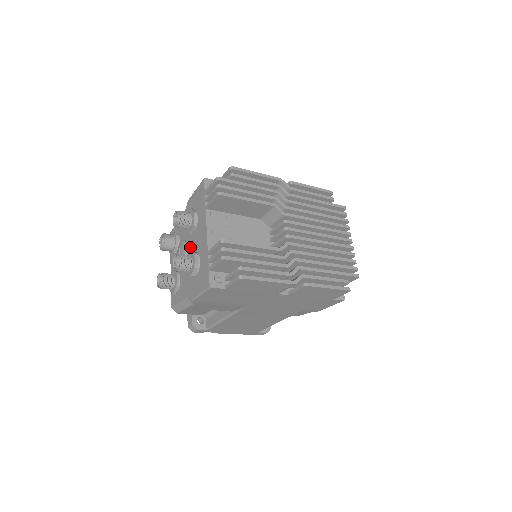
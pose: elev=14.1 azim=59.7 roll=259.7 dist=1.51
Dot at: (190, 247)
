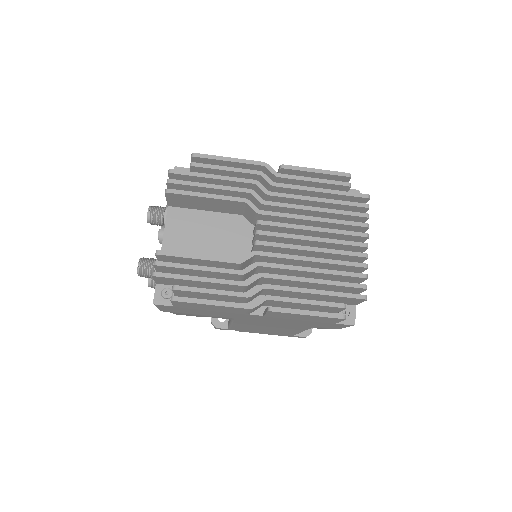
Dot at: occluded
